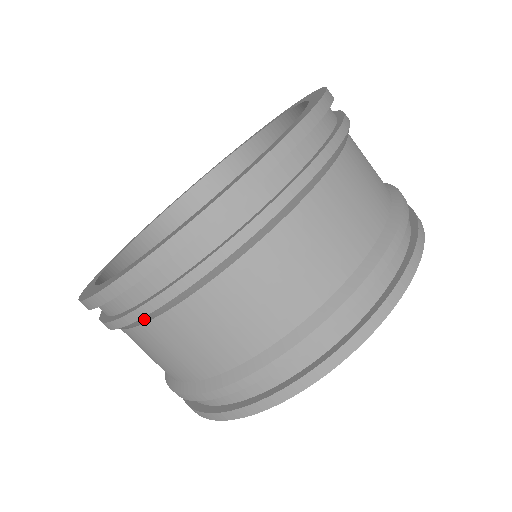
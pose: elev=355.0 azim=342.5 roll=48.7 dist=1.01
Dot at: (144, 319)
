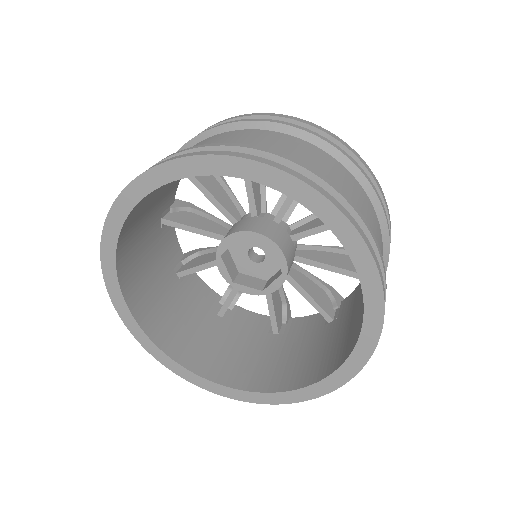
Dot at: occluded
